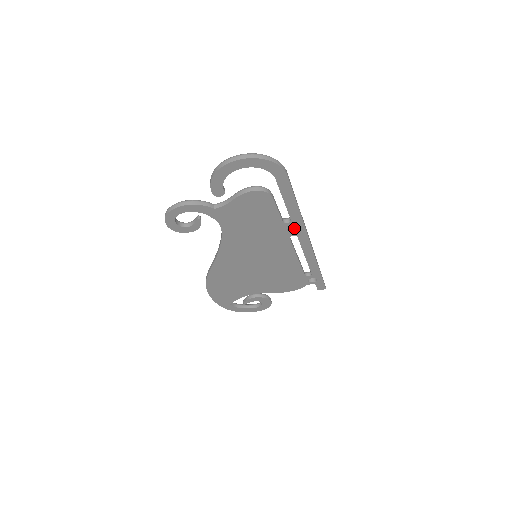
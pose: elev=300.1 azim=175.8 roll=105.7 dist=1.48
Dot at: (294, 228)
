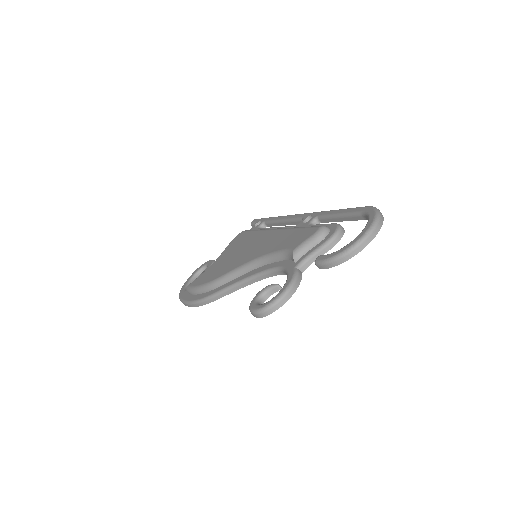
Dot at: (307, 221)
